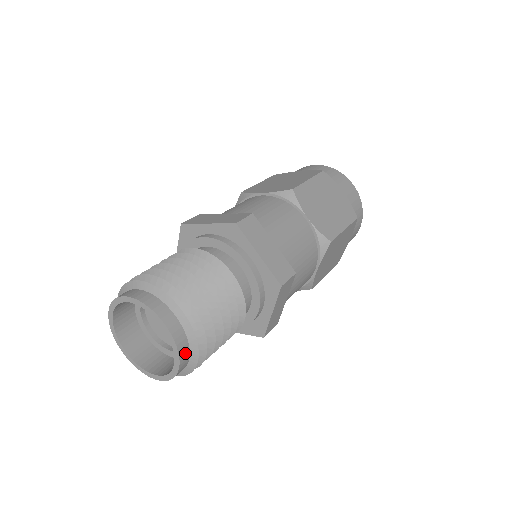
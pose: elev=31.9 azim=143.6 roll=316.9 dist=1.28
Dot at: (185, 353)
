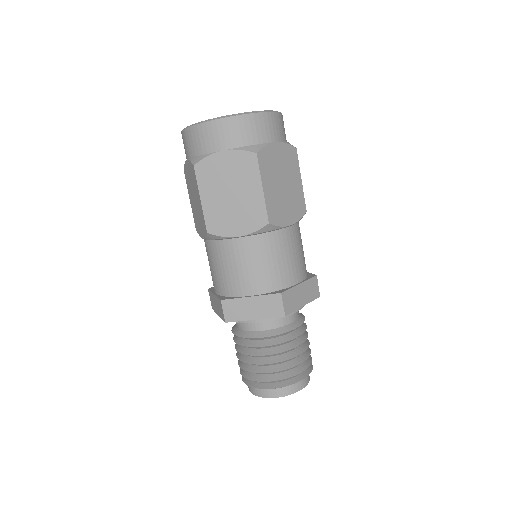
Dot at: occluded
